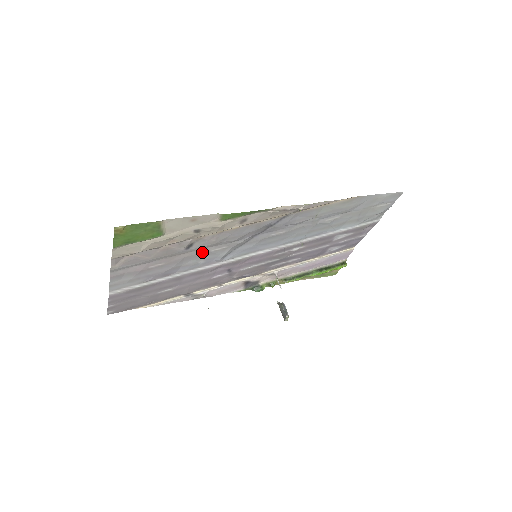
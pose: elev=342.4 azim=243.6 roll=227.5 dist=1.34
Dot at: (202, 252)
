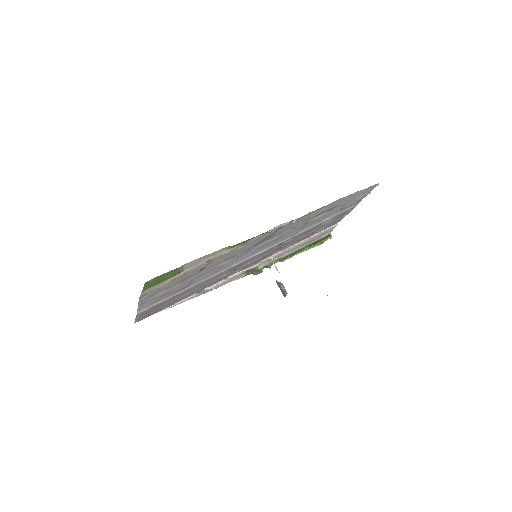
Dot at: (212, 268)
